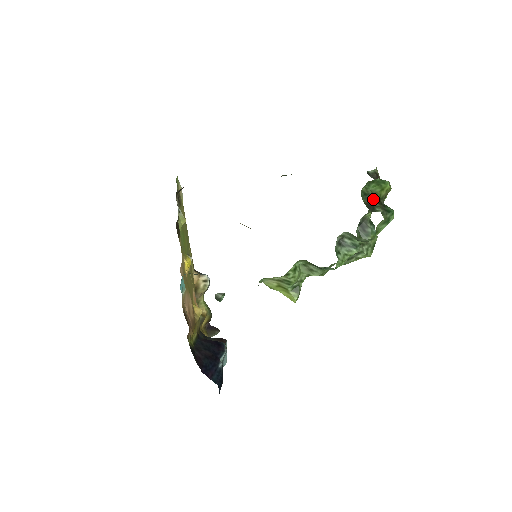
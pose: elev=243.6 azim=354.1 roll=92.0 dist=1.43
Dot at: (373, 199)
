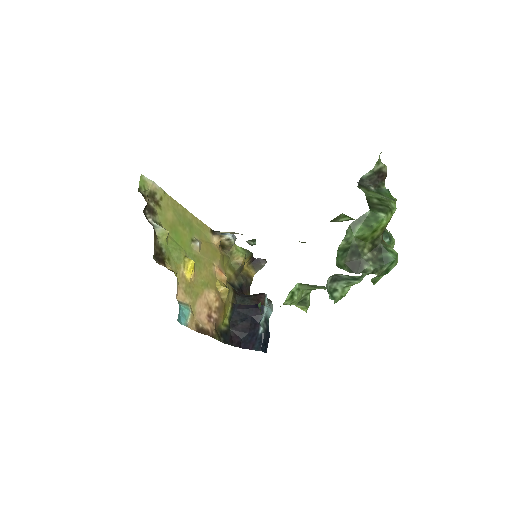
Dot at: (360, 250)
